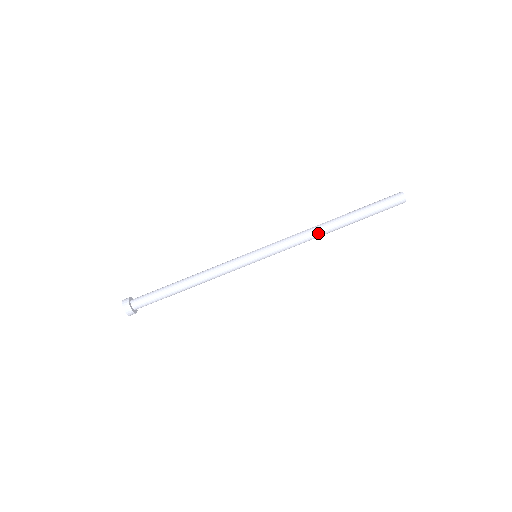
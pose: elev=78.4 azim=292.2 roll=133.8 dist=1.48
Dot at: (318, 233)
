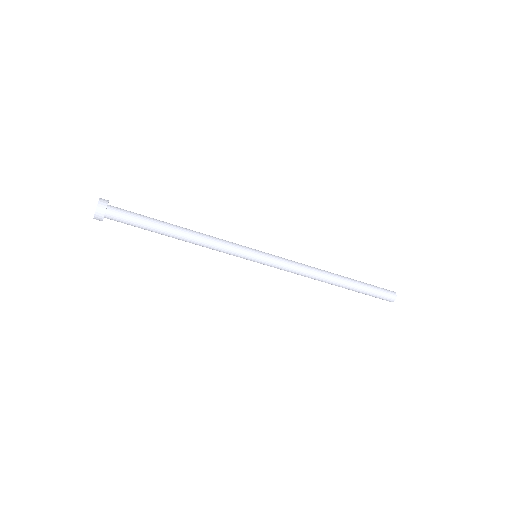
Dot at: occluded
